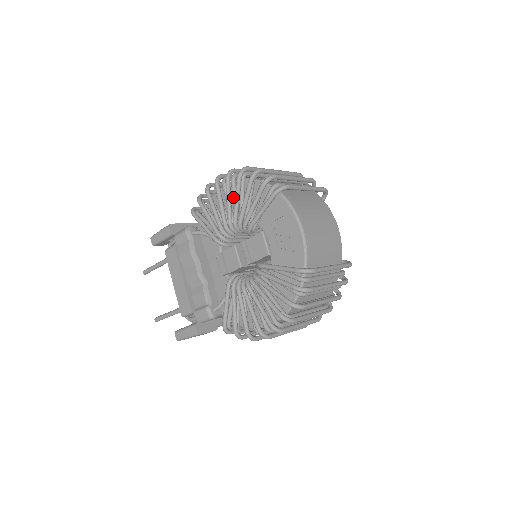
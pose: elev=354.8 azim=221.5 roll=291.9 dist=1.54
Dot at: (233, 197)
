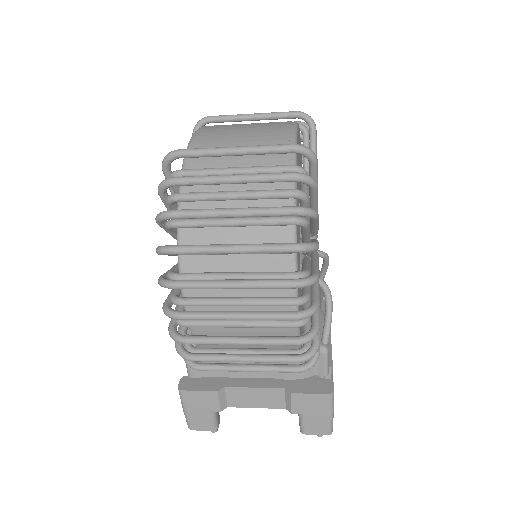
Dot at: occluded
